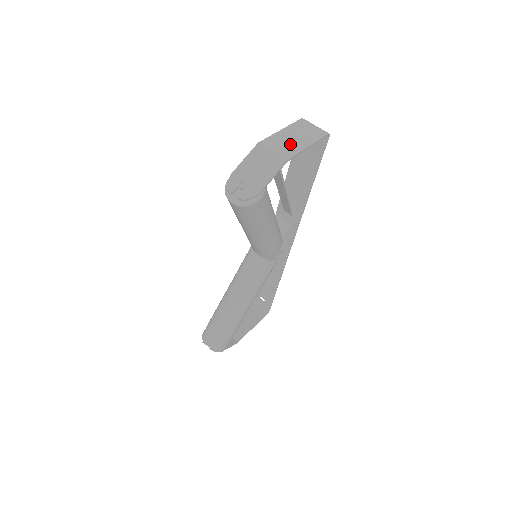
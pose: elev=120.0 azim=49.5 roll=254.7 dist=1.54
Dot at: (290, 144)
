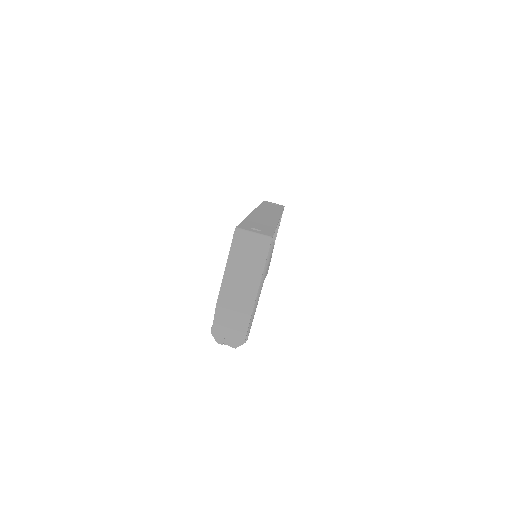
Dot at: (243, 289)
